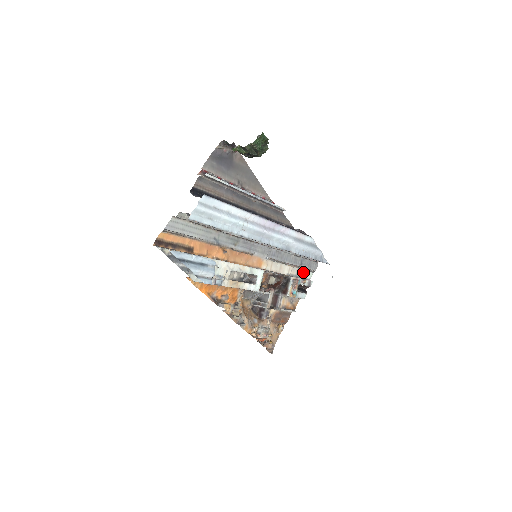
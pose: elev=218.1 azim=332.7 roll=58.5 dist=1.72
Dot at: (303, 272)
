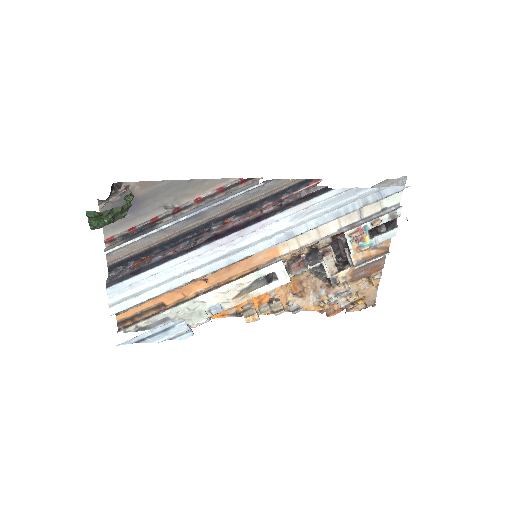
Dot at: (375, 205)
